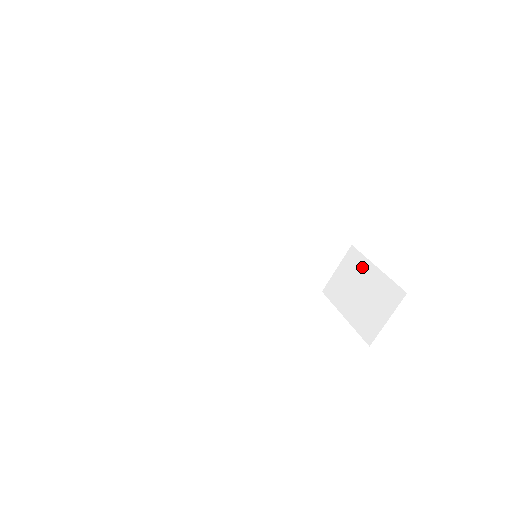
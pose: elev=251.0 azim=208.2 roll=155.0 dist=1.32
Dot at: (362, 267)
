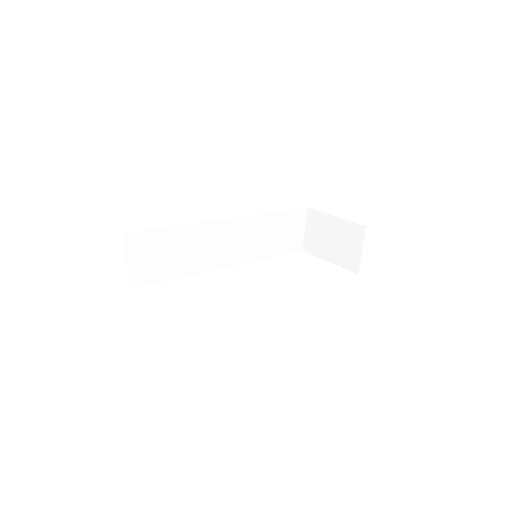
Dot at: (324, 221)
